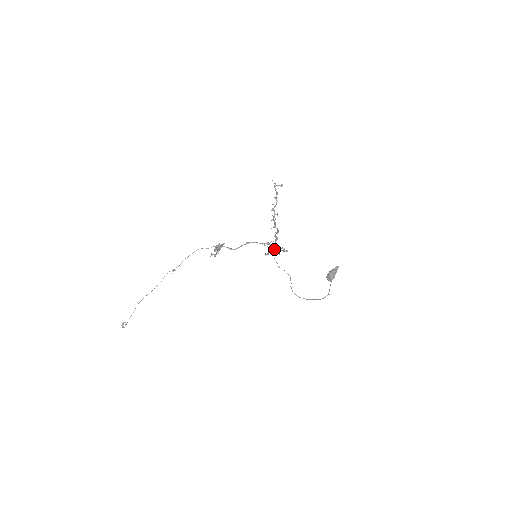
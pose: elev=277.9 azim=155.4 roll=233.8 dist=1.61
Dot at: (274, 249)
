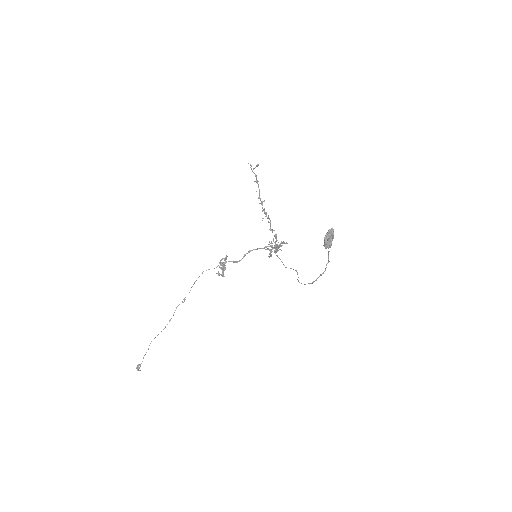
Dot at: (275, 246)
